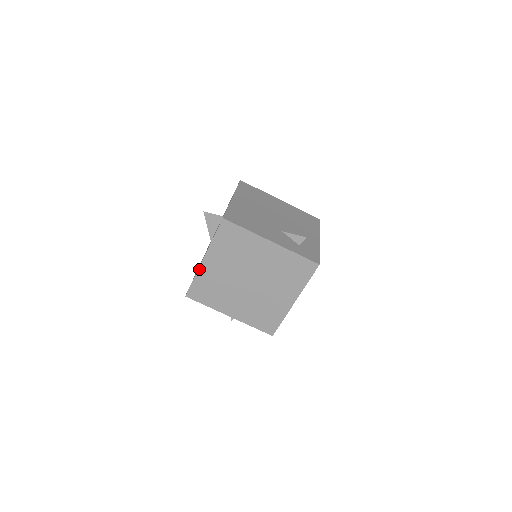
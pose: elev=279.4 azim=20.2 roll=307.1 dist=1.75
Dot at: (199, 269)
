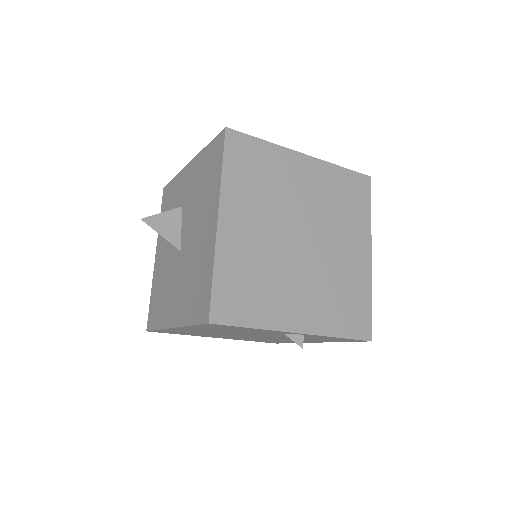
Dot at: (217, 244)
